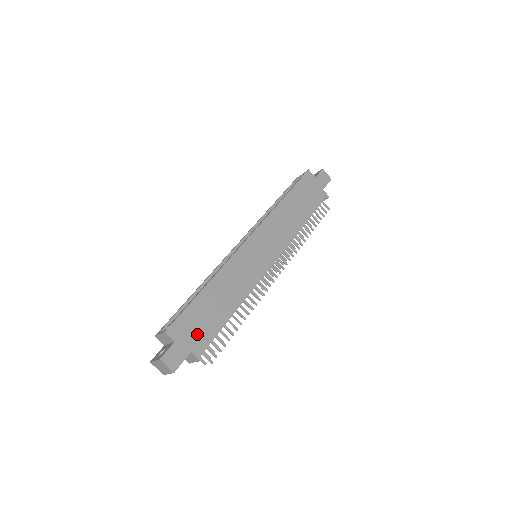
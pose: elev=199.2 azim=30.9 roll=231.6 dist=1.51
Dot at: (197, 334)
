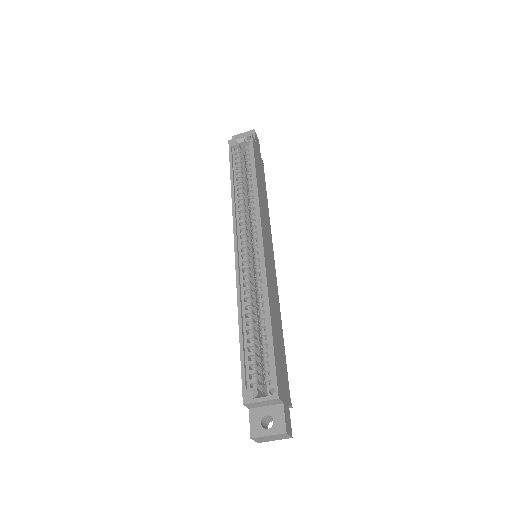
Dot at: (284, 380)
